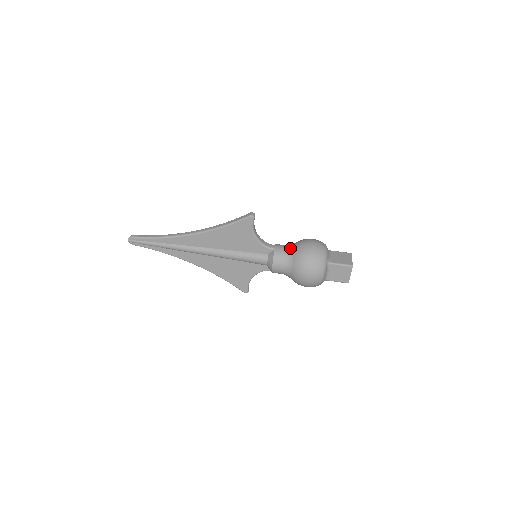
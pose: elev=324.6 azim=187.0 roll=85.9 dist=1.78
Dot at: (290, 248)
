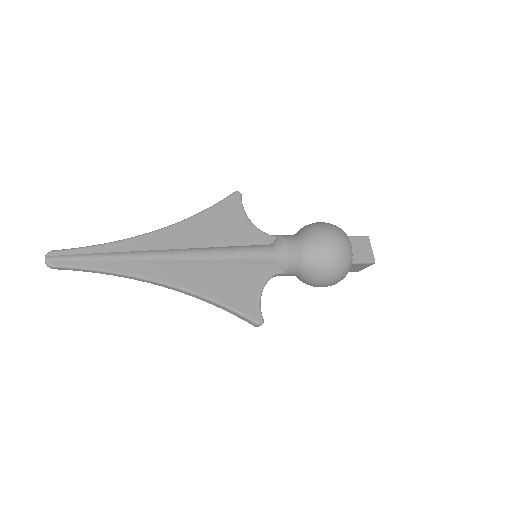
Dot at: occluded
